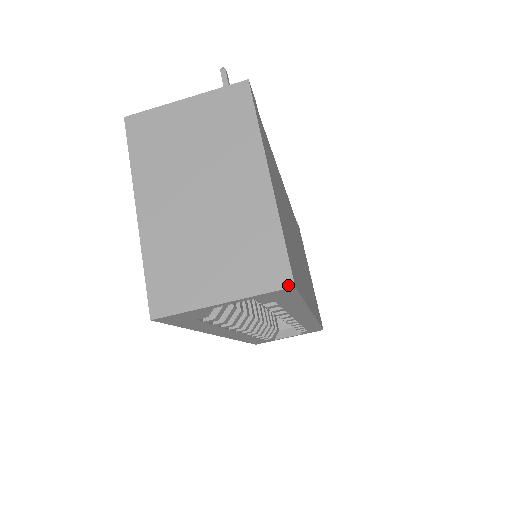
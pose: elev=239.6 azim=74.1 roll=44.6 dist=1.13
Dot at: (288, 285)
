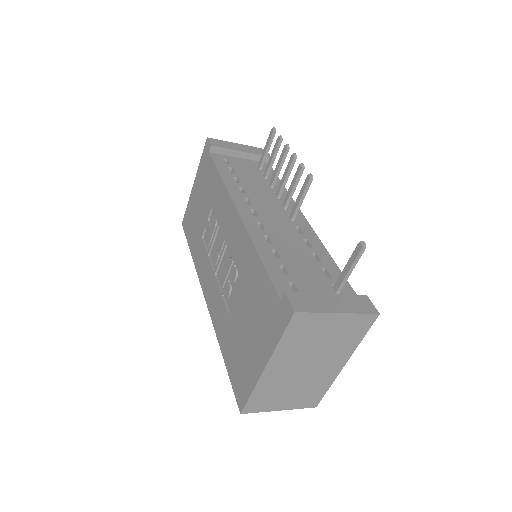
Dot at: (314, 407)
